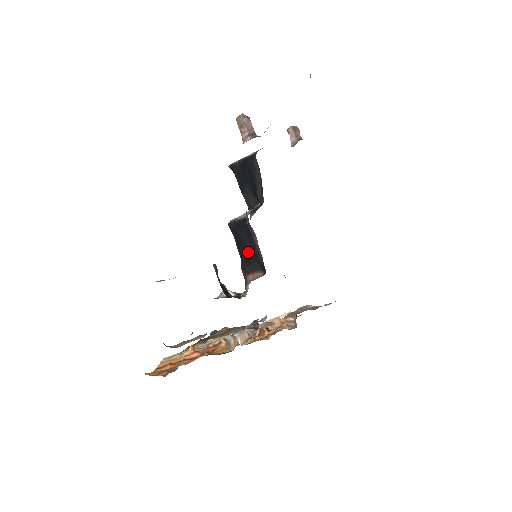
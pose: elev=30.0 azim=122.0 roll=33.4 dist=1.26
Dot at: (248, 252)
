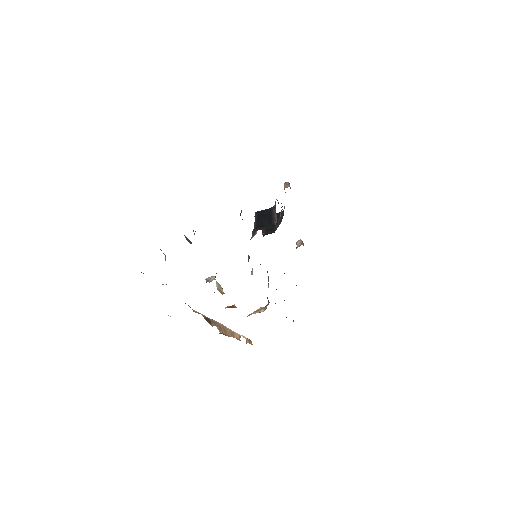
Dot at: (264, 221)
